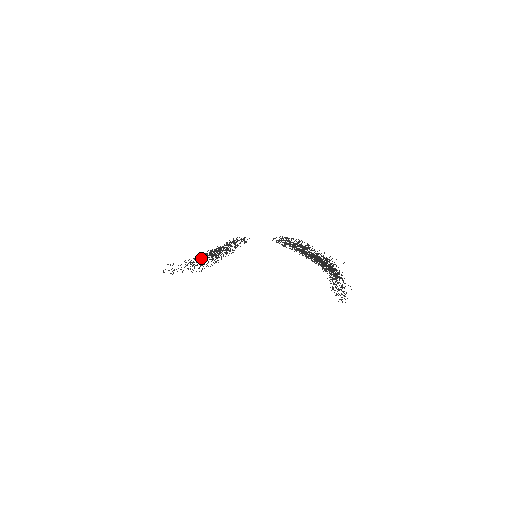
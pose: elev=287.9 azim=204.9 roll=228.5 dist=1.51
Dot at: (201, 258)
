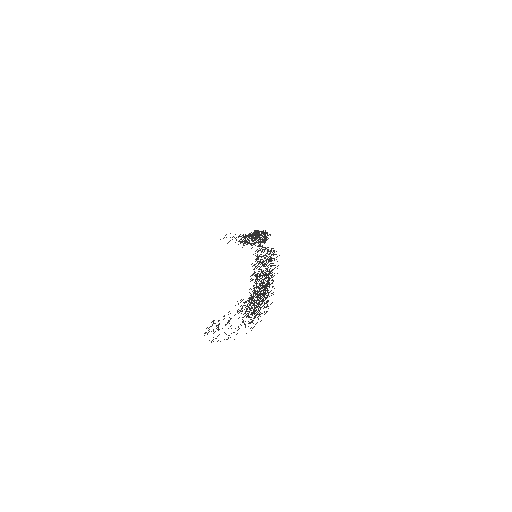
Dot at: occluded
